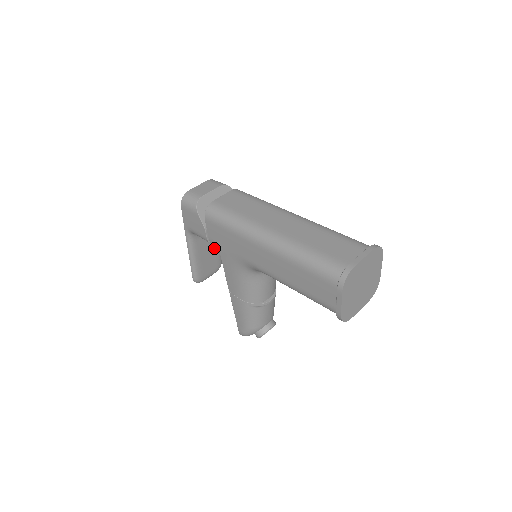
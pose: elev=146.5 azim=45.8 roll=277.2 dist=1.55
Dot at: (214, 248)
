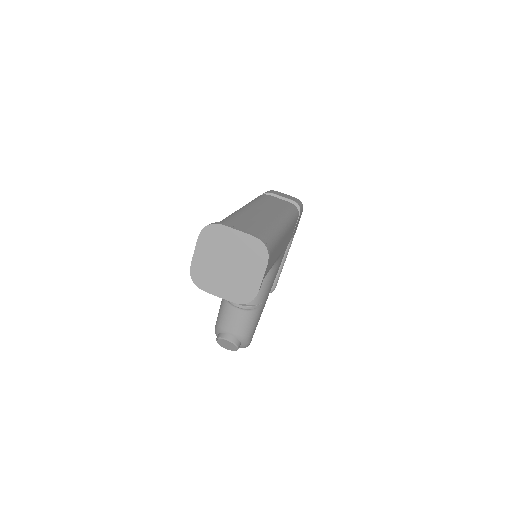
Dot at: occluded
